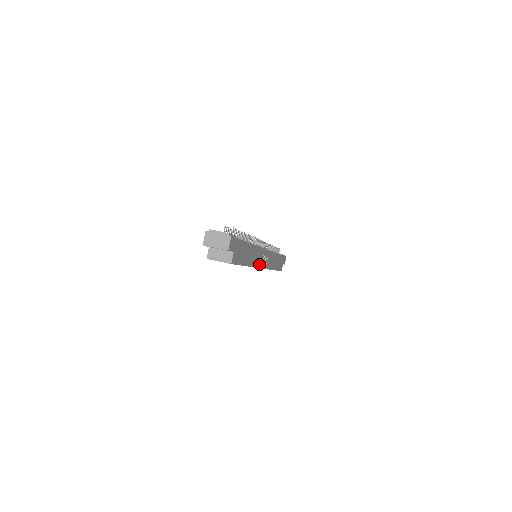
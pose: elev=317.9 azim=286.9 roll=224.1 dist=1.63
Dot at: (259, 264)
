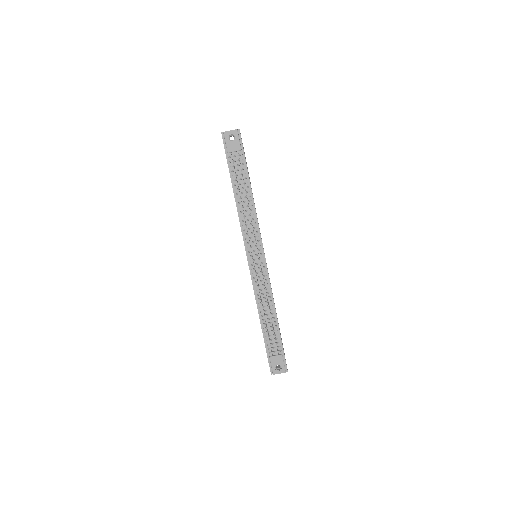
Dot at: occluded
